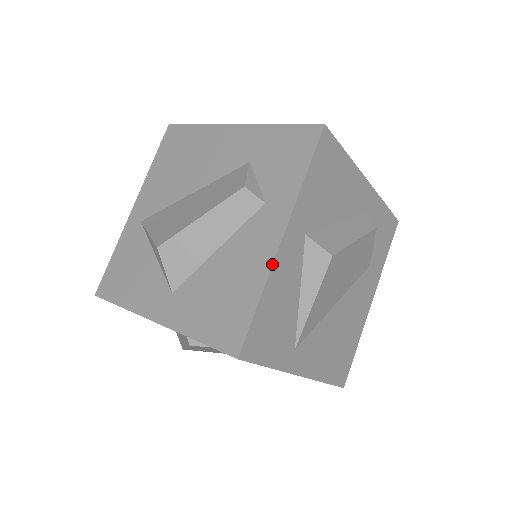
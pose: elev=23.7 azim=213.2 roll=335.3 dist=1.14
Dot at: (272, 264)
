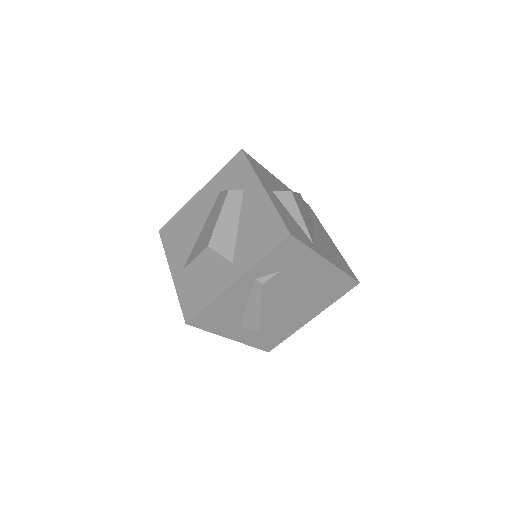
Dot at: (269, 198)
